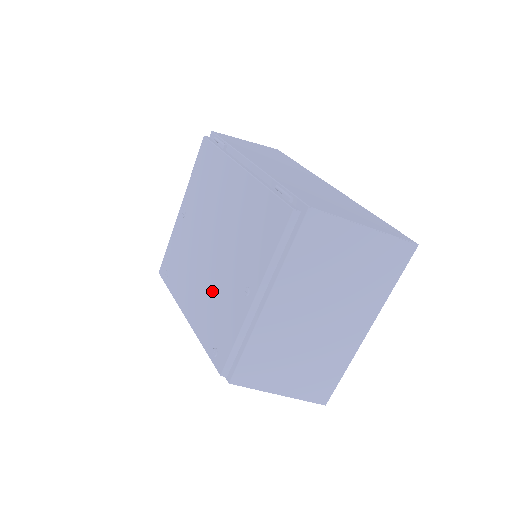
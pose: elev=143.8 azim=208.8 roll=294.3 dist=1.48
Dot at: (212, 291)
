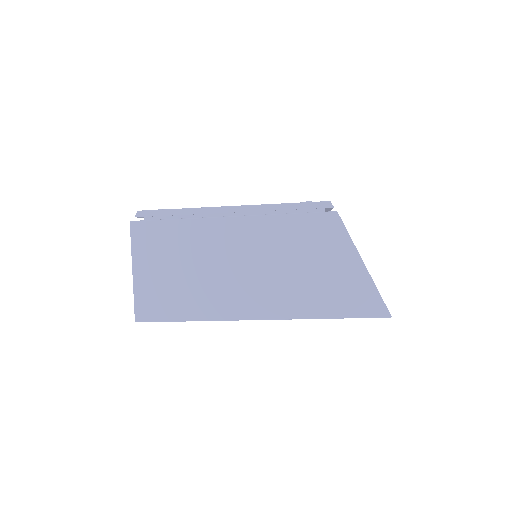
Dot at: occluded
